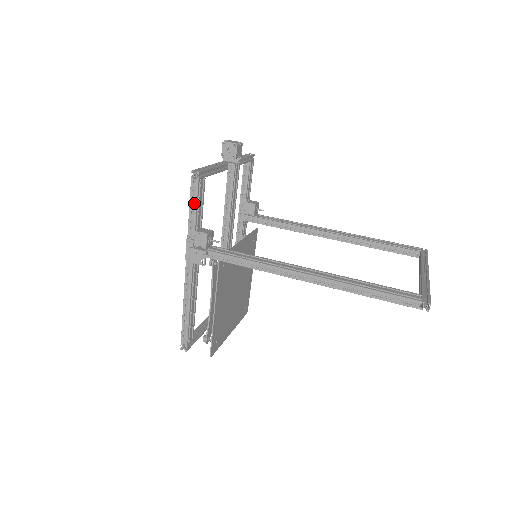
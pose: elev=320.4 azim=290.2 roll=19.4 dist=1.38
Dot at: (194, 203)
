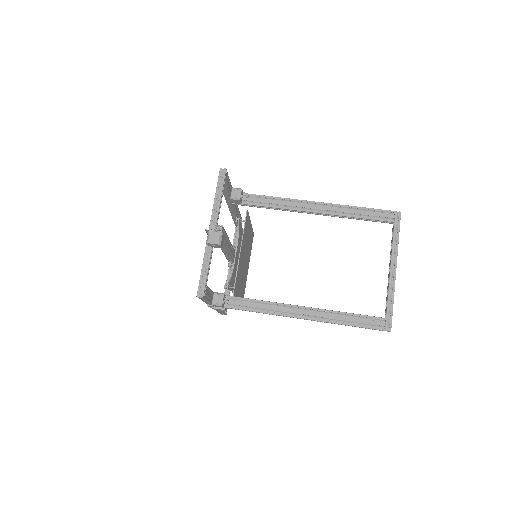
Dot at: occluded
